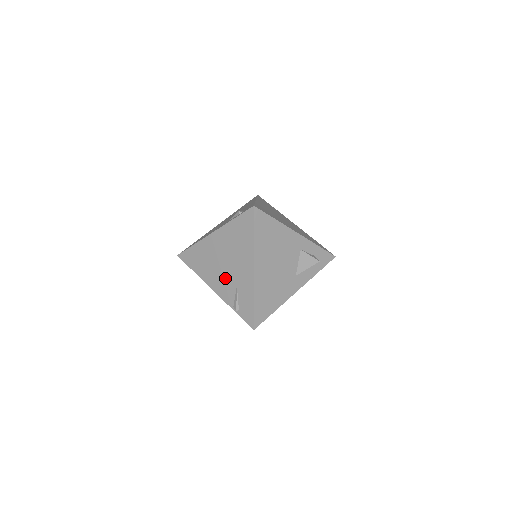
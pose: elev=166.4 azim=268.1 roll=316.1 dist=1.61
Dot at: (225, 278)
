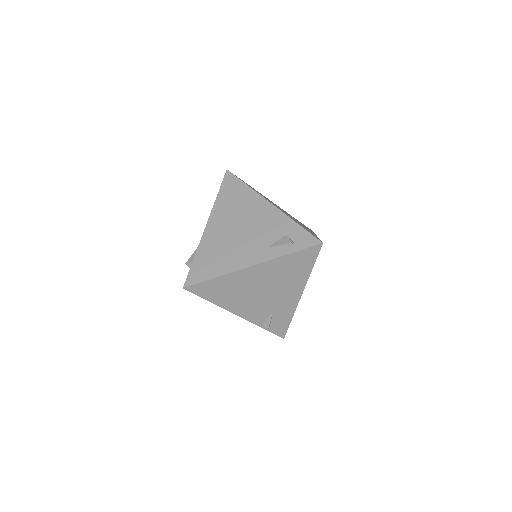
Dot at: (259, 304)
